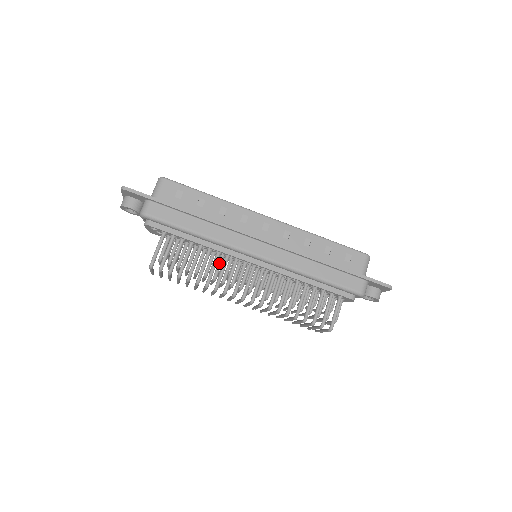
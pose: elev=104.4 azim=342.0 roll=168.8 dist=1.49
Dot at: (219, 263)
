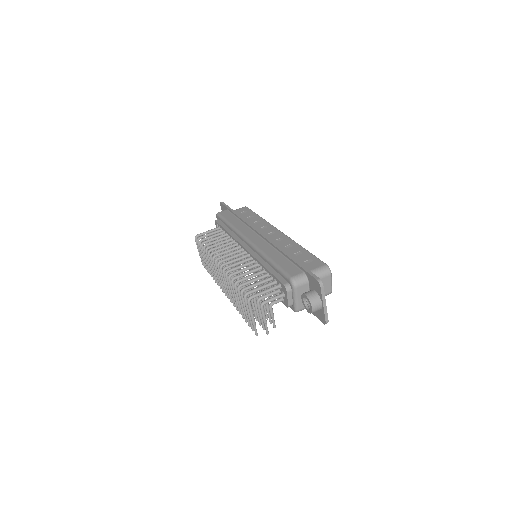
Dot at: occluded
